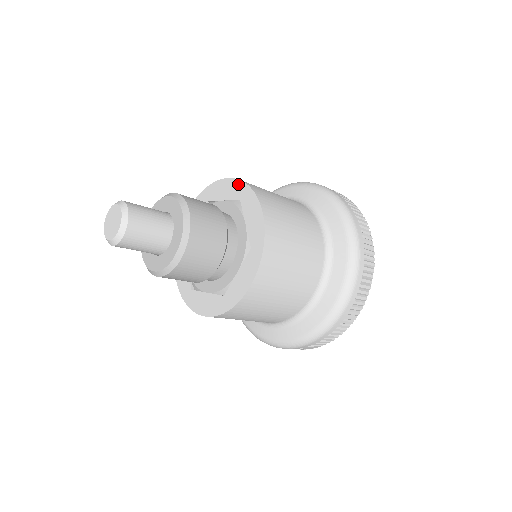
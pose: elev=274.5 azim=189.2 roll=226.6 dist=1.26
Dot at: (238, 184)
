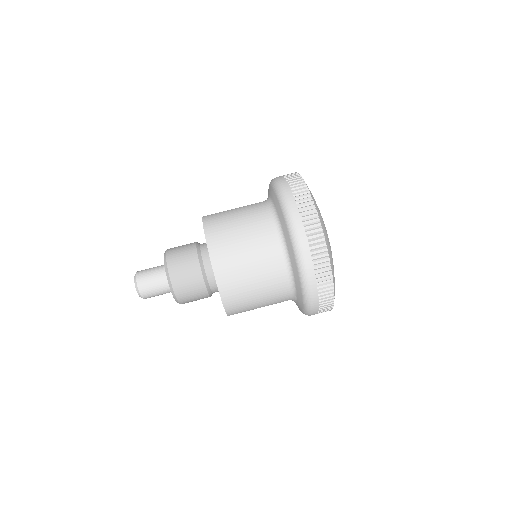
Dot at: occluded
